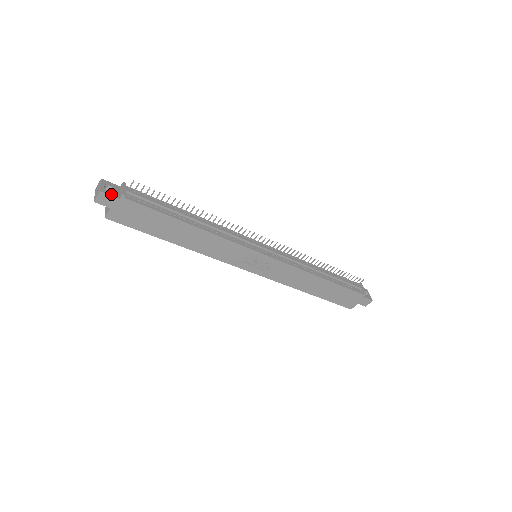
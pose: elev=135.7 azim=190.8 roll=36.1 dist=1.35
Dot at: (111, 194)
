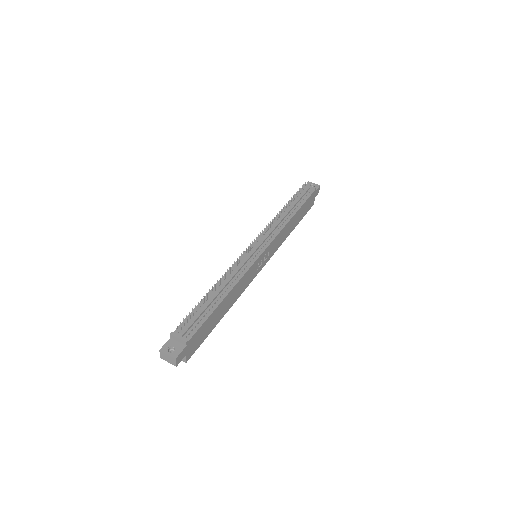
Dot at: (180, 351)
